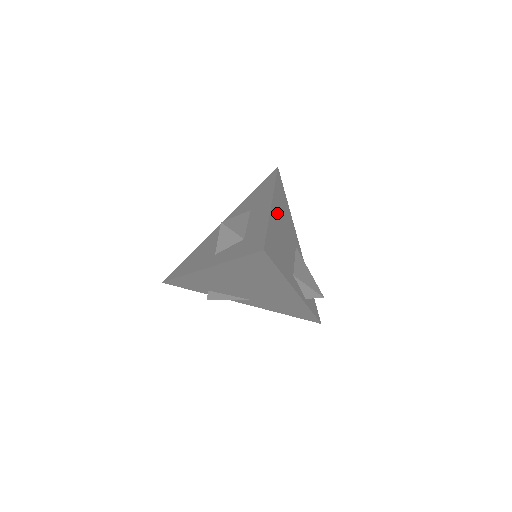
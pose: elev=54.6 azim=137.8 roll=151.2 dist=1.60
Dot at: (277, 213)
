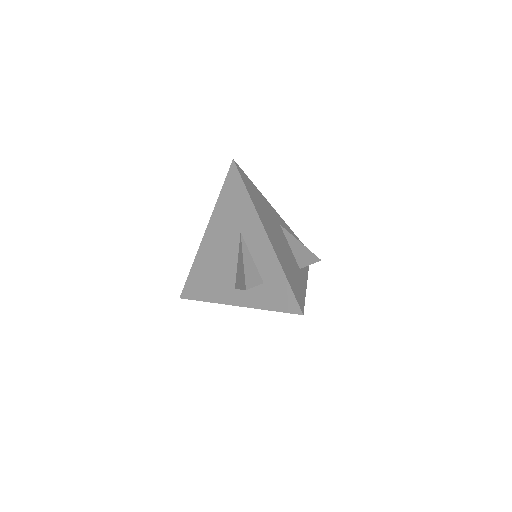
Dot at: (271, 234)
